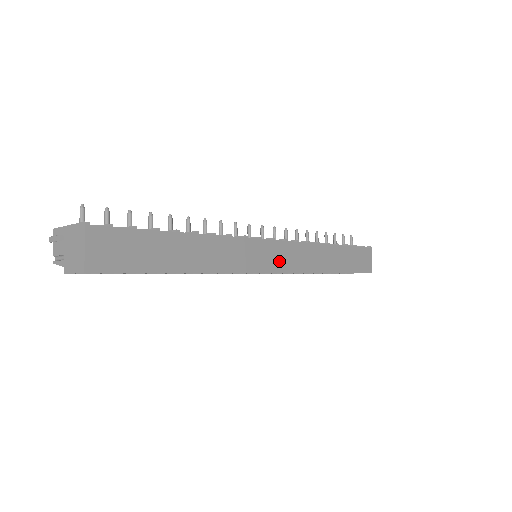
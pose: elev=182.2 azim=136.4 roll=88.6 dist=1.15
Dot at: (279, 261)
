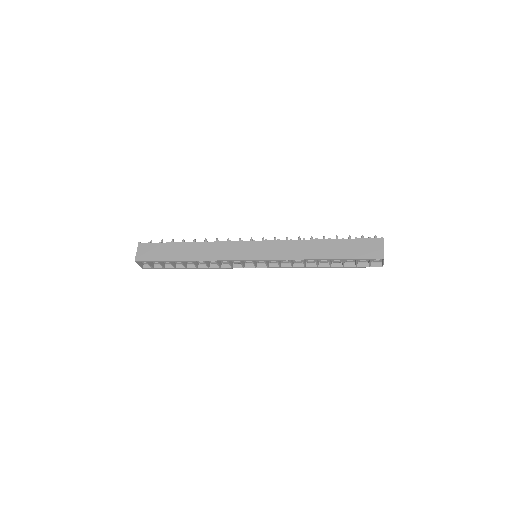
Dot at: (258, 253)
